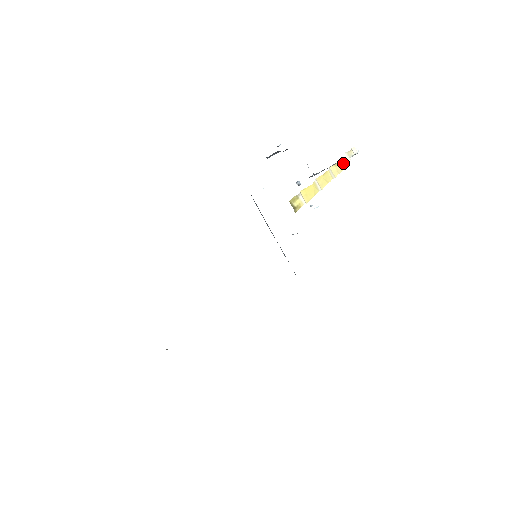
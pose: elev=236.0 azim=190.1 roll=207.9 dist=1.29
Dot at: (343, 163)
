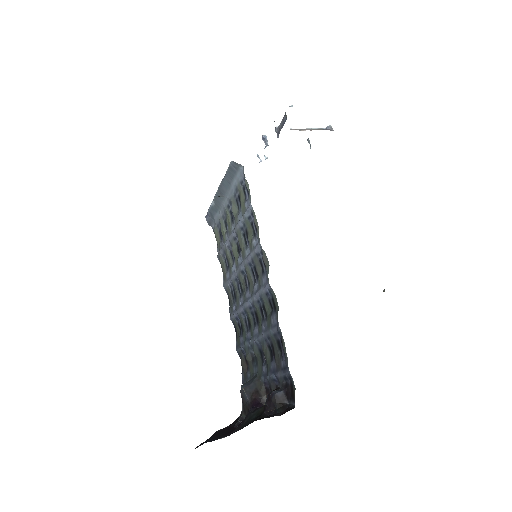
Dot at: occluded
